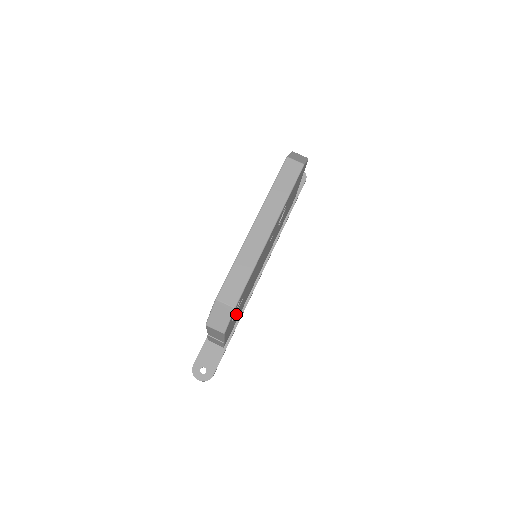
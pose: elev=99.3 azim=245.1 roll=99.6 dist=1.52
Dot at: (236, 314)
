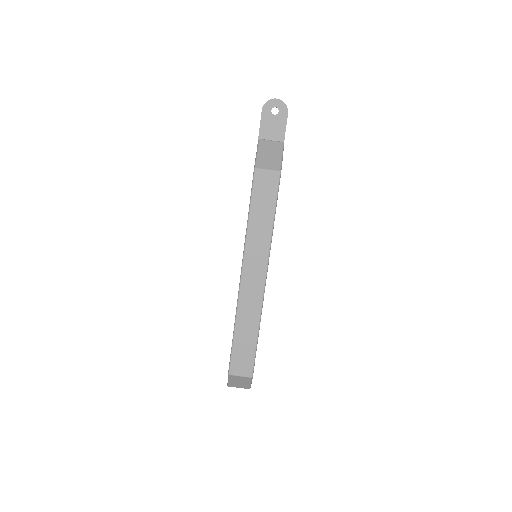
Dot at: occluded
